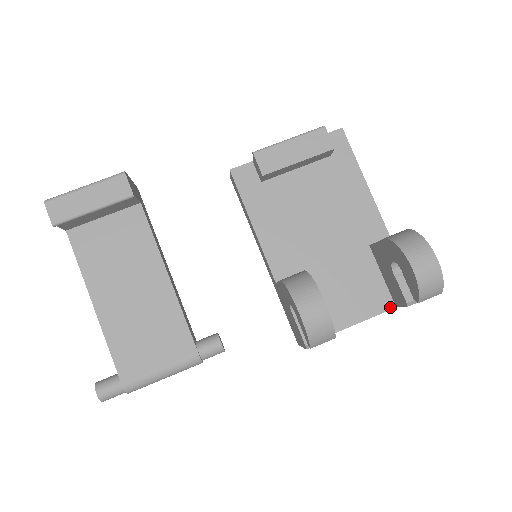
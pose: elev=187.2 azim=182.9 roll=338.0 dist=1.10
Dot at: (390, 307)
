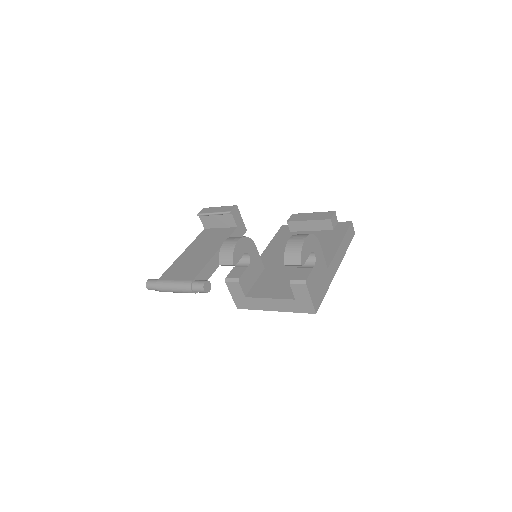
Dot at: (292, 298)
